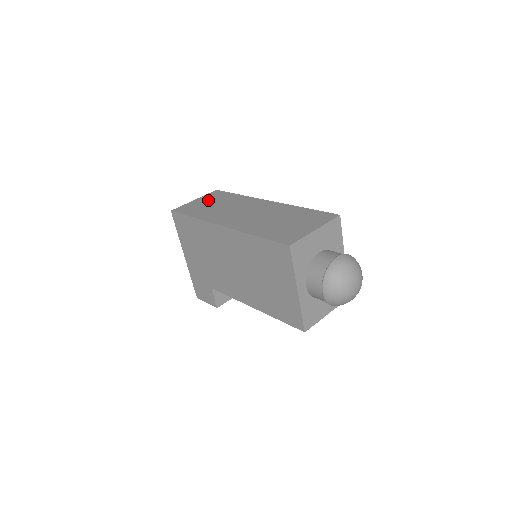
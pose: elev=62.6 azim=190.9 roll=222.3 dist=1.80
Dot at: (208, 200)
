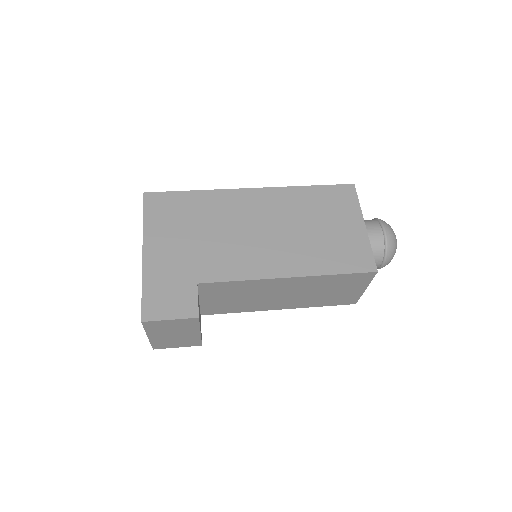
Dot at: occluded
